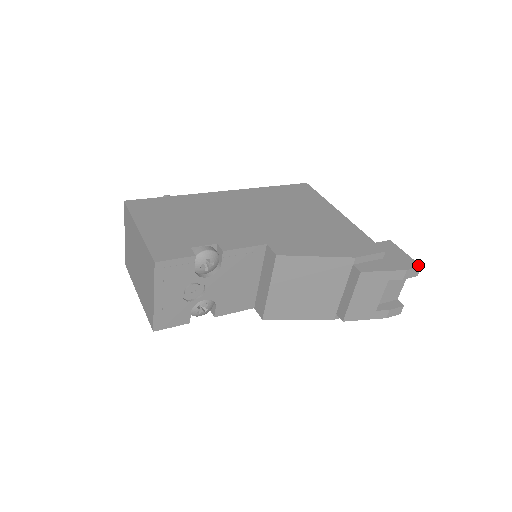
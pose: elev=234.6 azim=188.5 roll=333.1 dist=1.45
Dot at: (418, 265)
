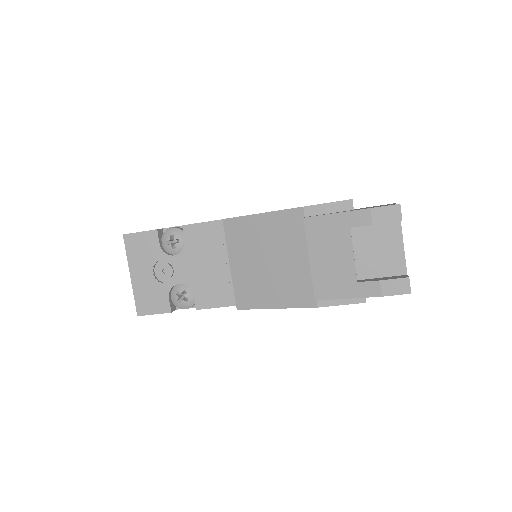
Dot at: (396, 204)
